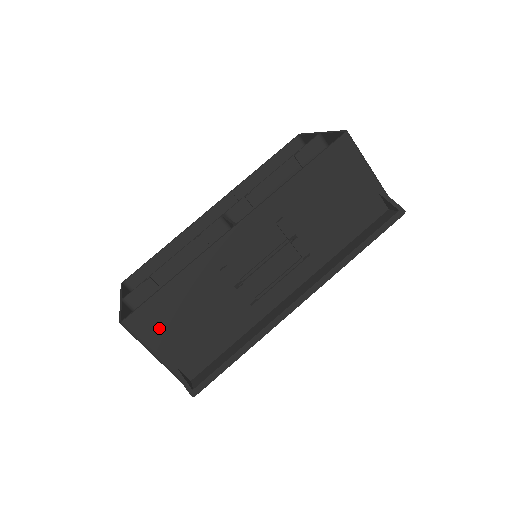
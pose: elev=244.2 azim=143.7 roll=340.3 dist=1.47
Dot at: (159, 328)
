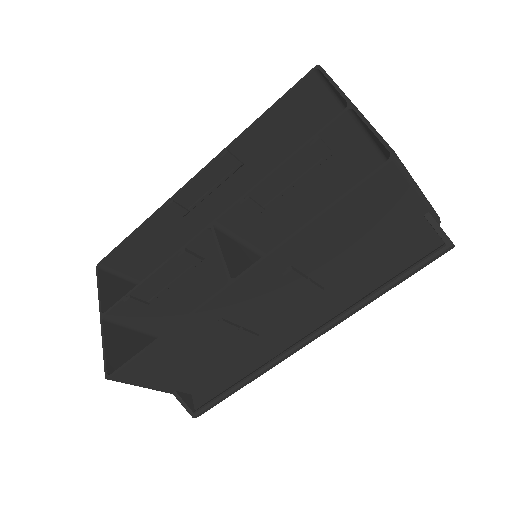
Dot at: (151, 374)
